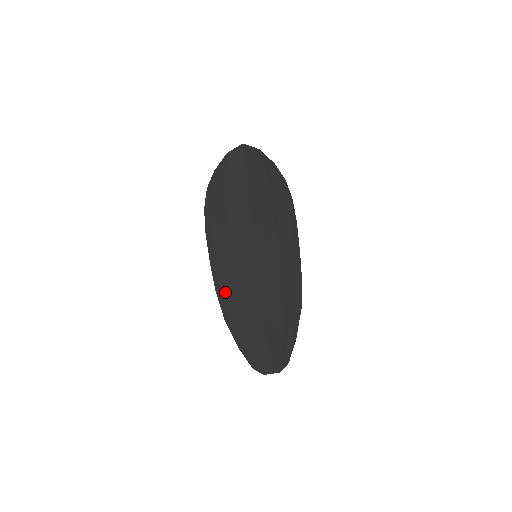
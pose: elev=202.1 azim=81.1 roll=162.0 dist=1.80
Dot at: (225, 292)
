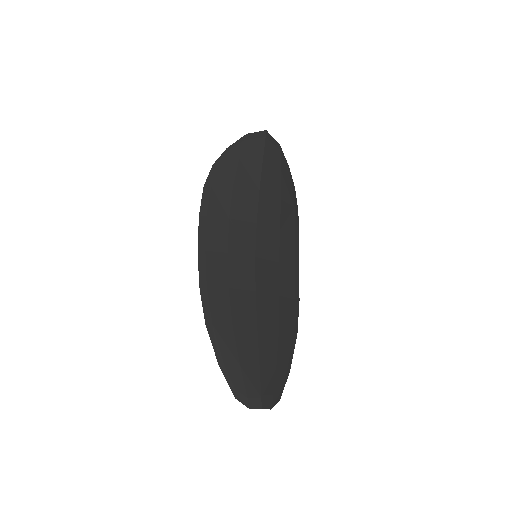
Dot at: (212, 289)
